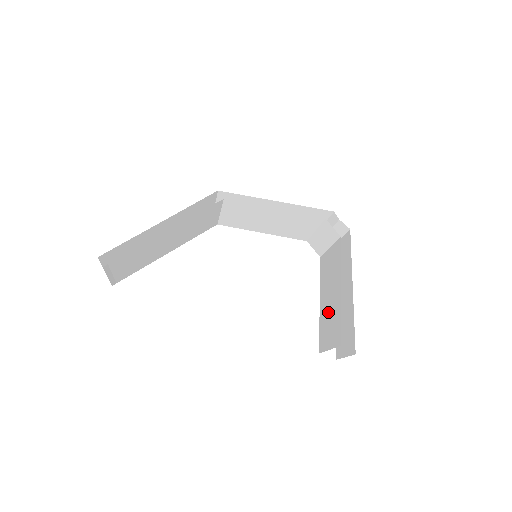
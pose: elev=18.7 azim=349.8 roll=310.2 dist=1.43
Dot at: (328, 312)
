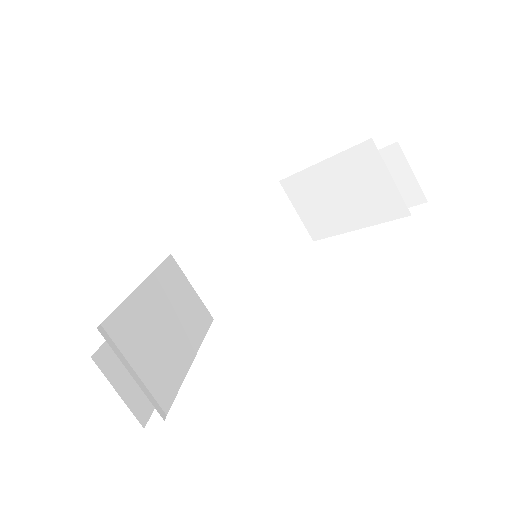
Dot at: (354, 195)
